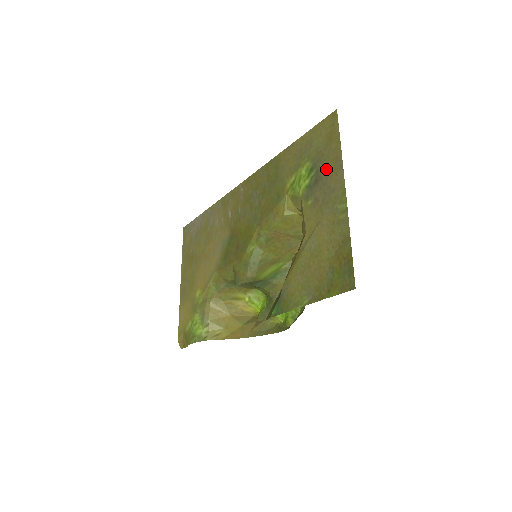
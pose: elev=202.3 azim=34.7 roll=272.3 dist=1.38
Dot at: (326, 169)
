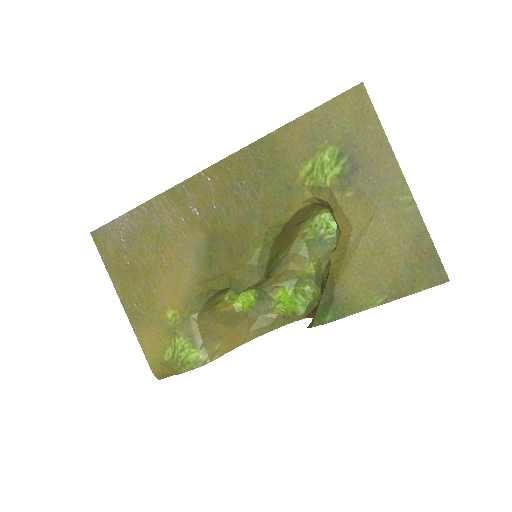
Dot at: (366, 156)
